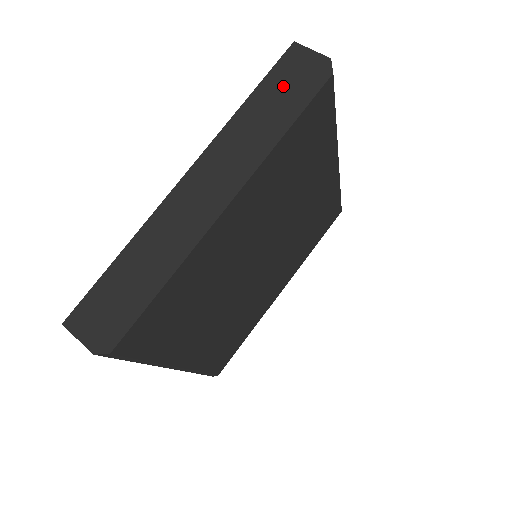
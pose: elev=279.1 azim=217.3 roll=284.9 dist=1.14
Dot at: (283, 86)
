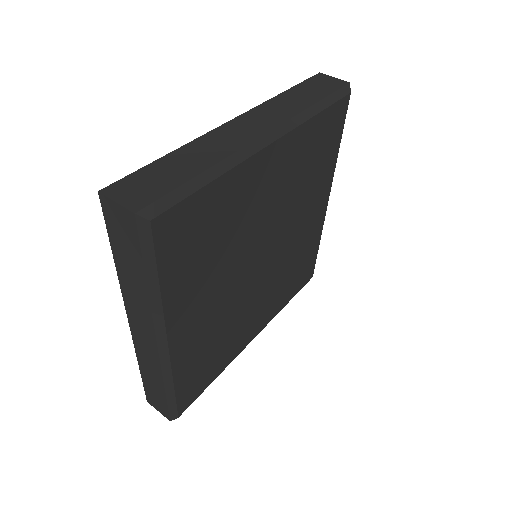
Dot at: (315, 89)
